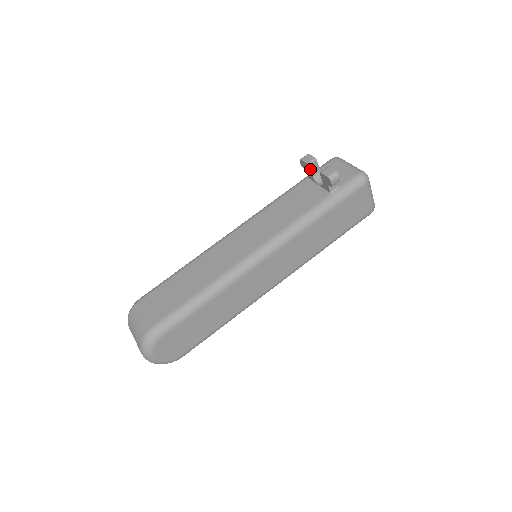
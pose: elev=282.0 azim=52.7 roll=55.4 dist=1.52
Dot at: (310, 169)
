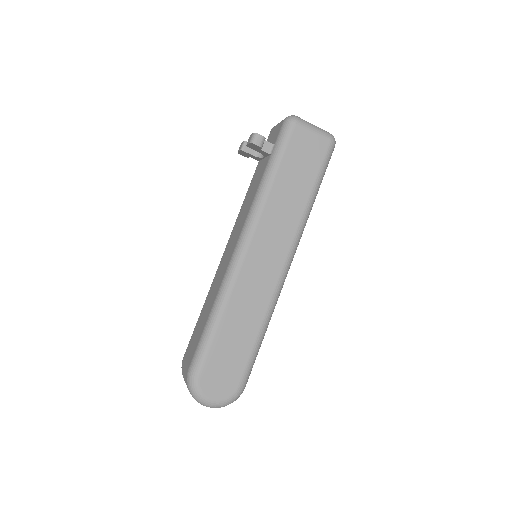
Dot at: (247, 152)
